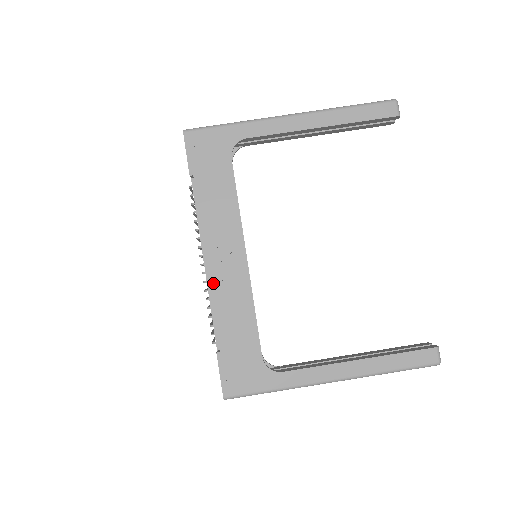
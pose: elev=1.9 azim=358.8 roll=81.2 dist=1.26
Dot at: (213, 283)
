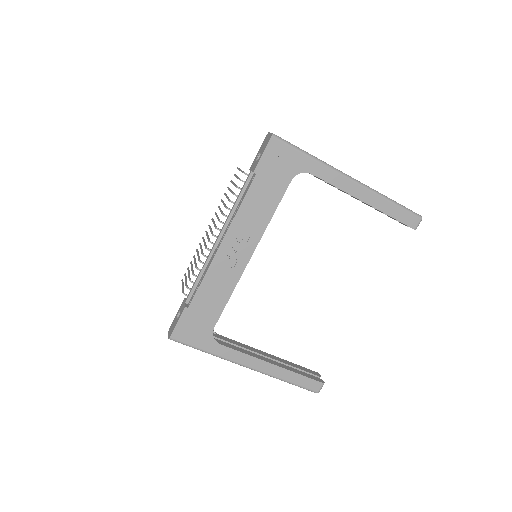
Dot at: (216, 259)
